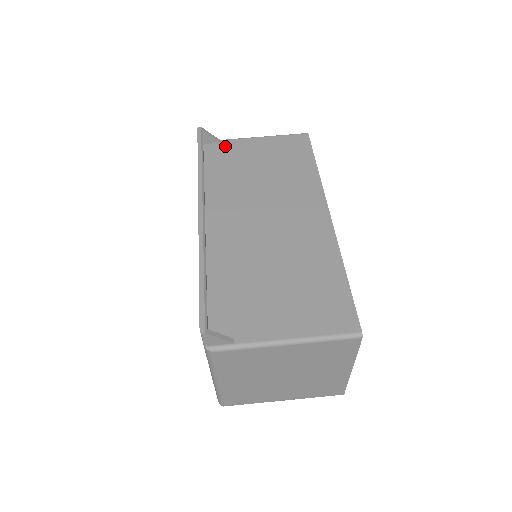
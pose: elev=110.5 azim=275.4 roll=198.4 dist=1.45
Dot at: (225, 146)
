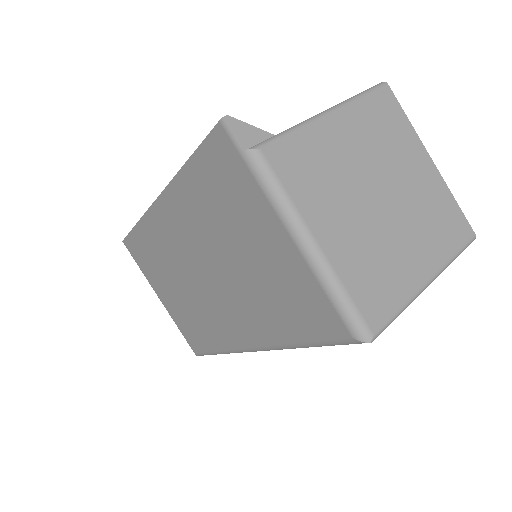
Dot at: occluded
